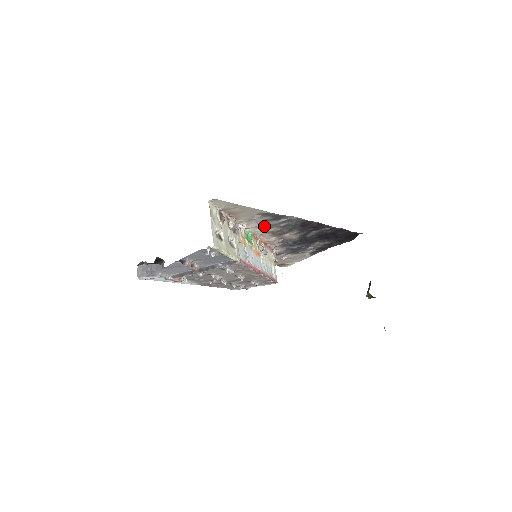
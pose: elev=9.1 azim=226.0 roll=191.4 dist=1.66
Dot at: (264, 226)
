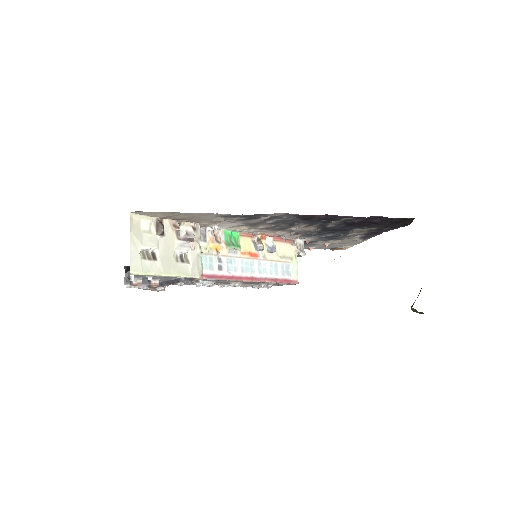
Dot at: (247, 224)
